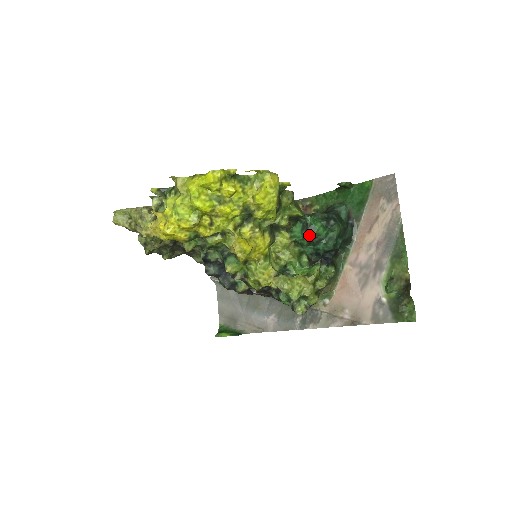
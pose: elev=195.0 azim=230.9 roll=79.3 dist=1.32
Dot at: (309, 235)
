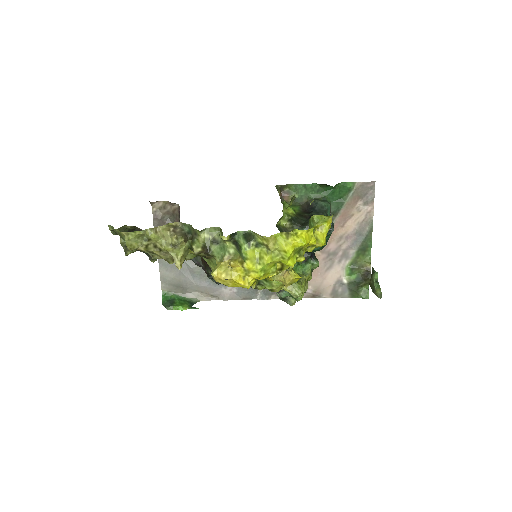
Dot at: occluded
